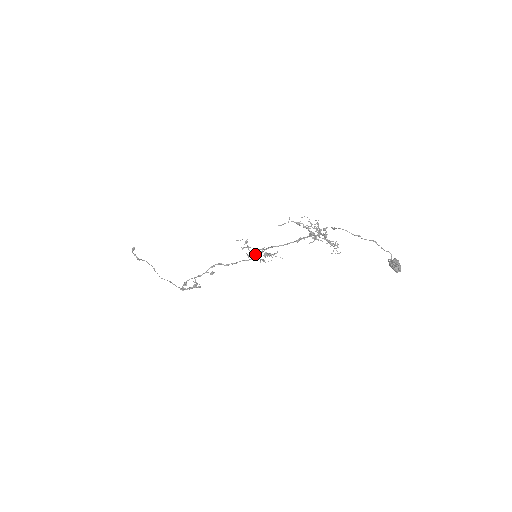
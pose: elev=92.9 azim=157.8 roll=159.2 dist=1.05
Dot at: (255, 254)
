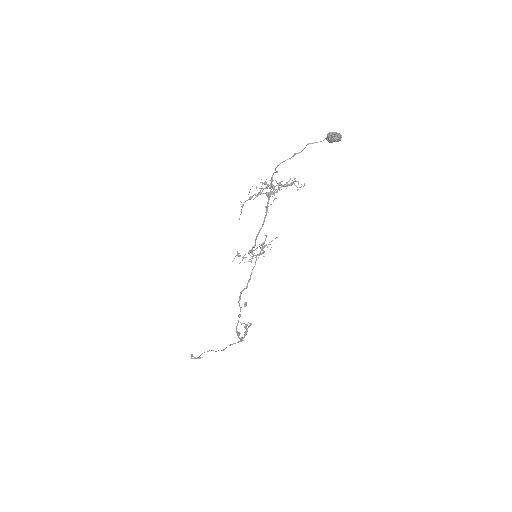
Dot at: (254, 255)
